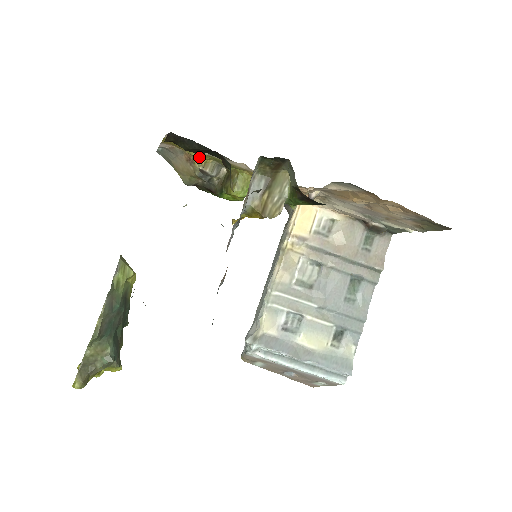
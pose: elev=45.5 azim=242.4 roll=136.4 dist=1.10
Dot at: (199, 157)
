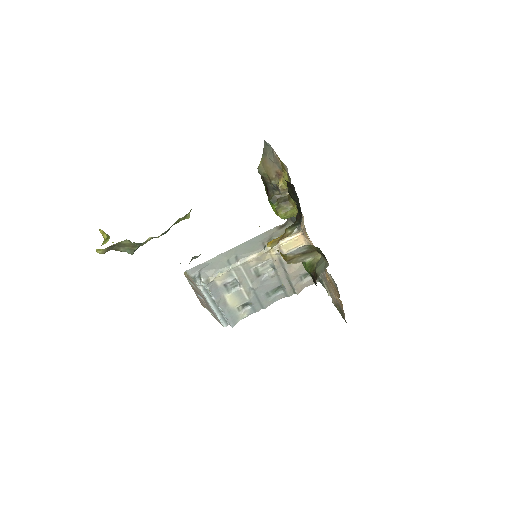
Dot at: (286, 185)
